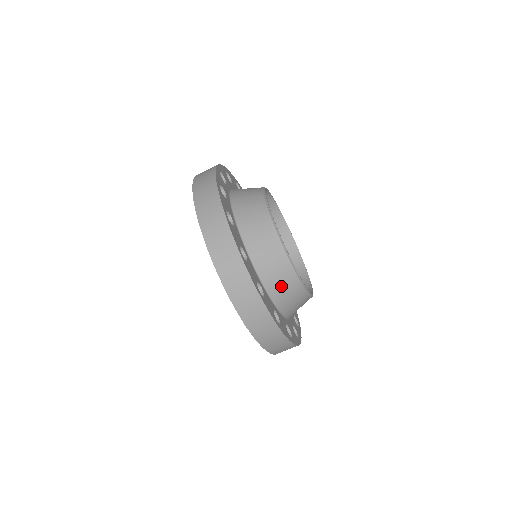
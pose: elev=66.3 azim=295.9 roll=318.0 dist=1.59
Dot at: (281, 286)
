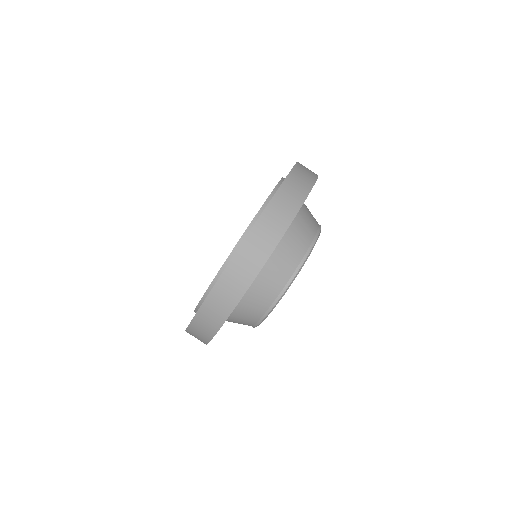
Dot at: (289, 251)
